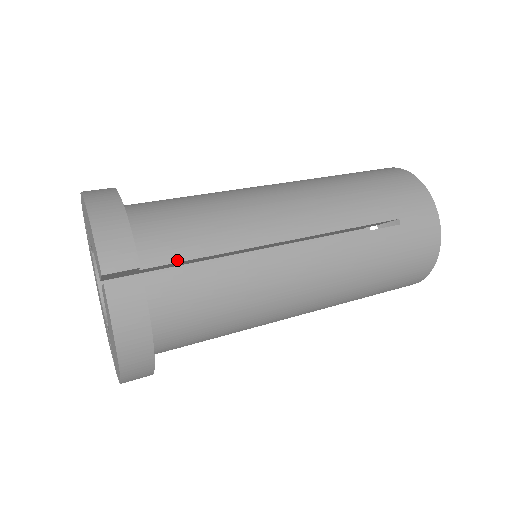
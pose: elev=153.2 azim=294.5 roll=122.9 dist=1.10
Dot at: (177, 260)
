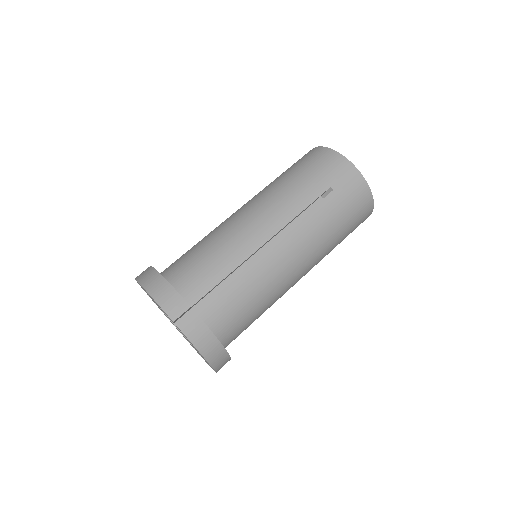
Dot at: (208, 290)
